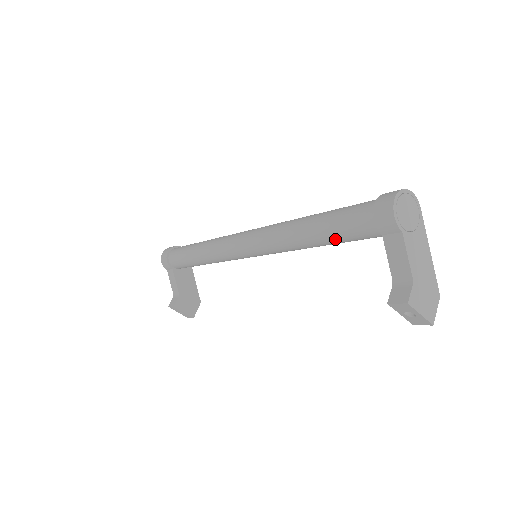
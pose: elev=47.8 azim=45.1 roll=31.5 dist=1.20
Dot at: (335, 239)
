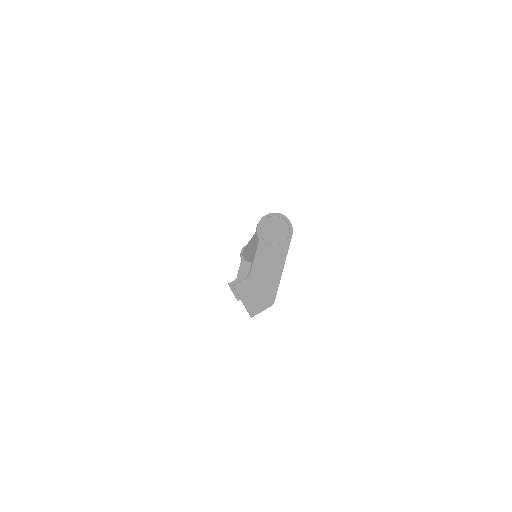
Dot at: (256, 243)
